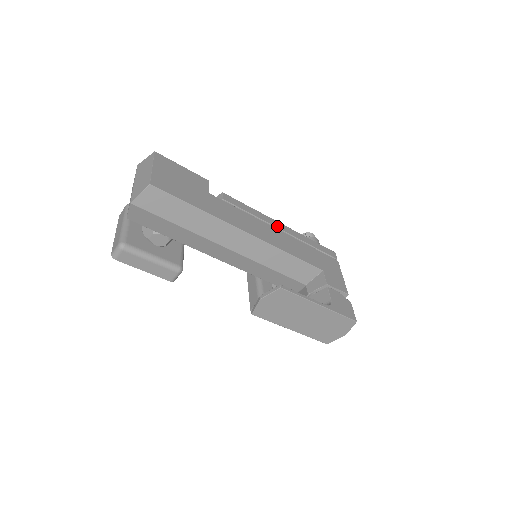
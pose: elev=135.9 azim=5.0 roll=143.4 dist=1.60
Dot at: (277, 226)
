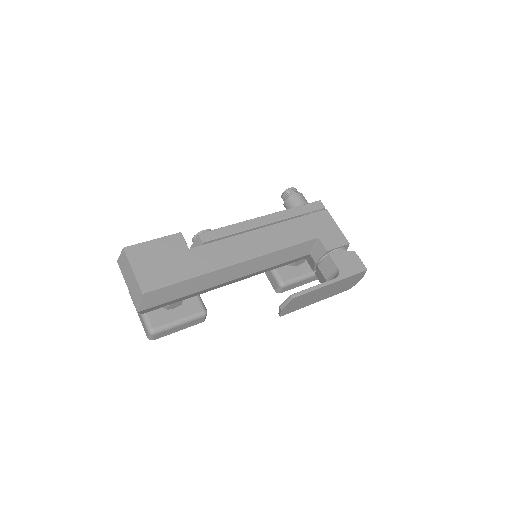
Dot at: (259, 224)
